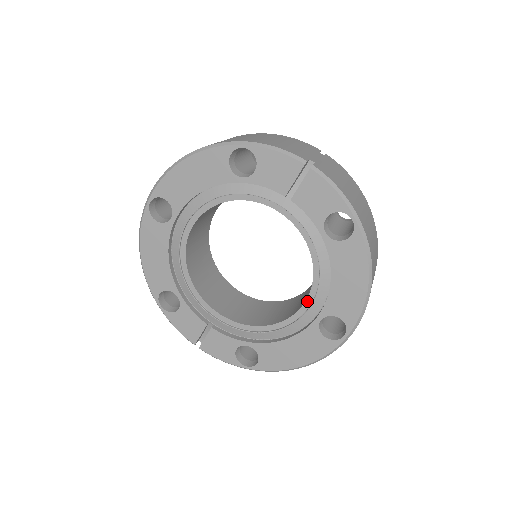
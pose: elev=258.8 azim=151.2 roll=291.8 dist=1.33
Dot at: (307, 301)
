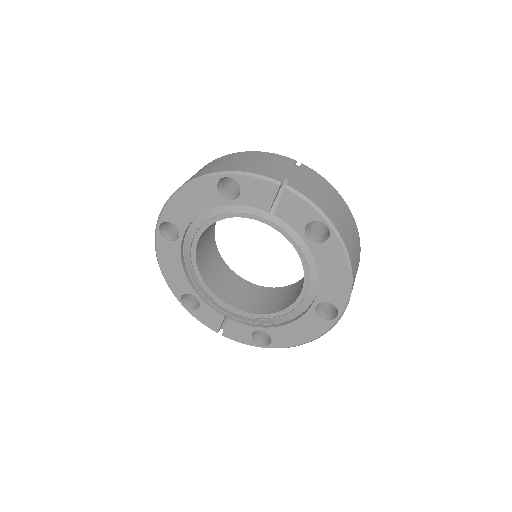
Dot at: (302, 291)
